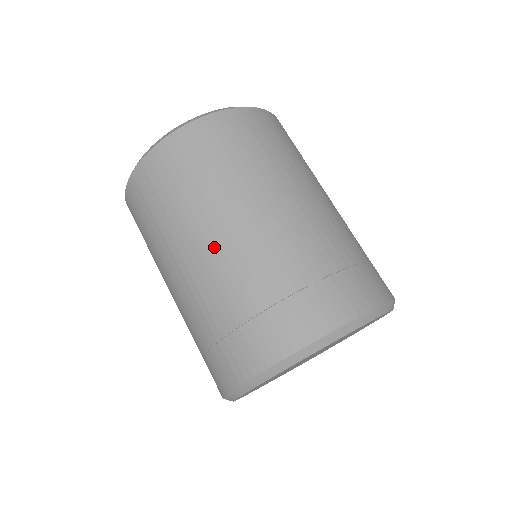
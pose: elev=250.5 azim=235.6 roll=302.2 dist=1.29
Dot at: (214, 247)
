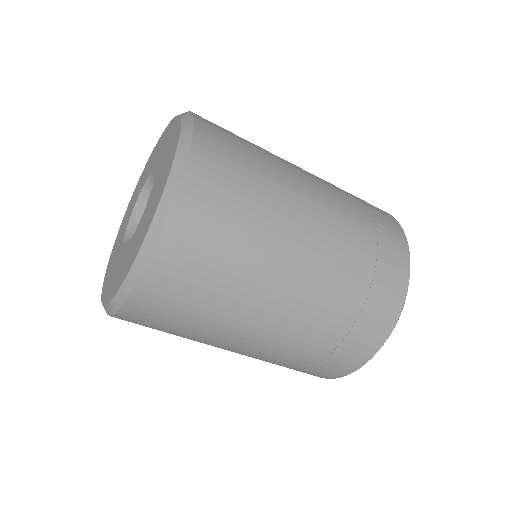
Dot at: (303, 267)
